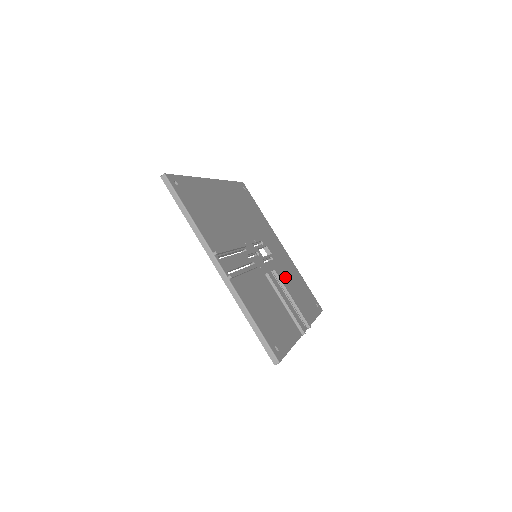
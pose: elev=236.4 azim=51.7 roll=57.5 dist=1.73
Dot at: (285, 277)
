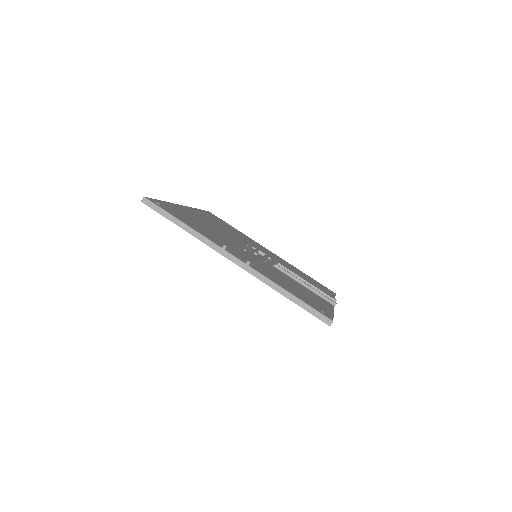
Dot at: occluded
